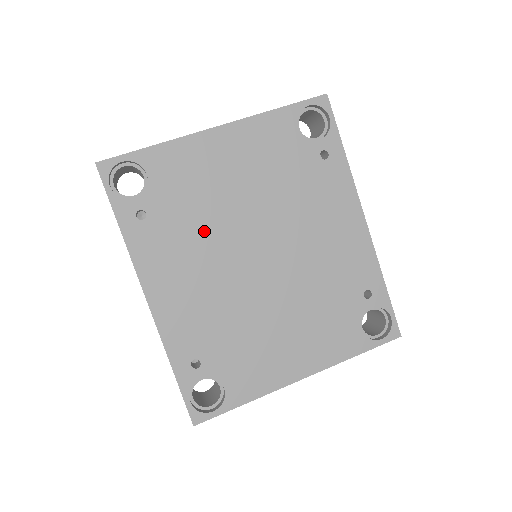
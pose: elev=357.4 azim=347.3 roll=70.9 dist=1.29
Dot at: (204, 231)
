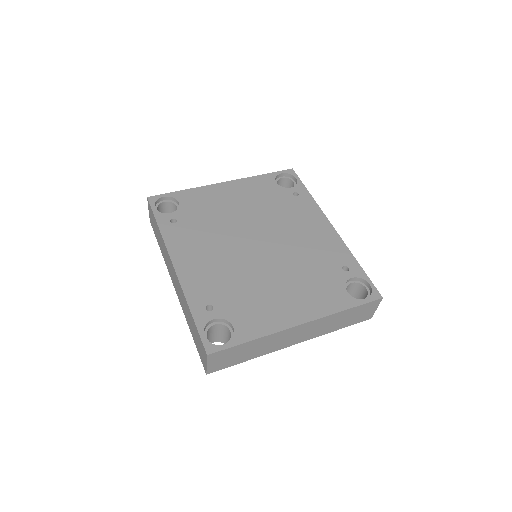
Dot at: (216, 230)
